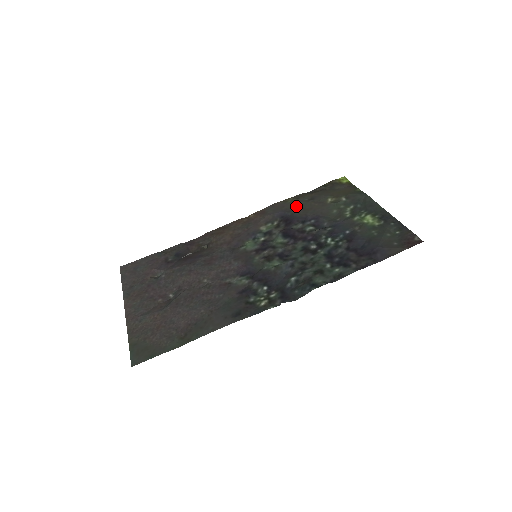
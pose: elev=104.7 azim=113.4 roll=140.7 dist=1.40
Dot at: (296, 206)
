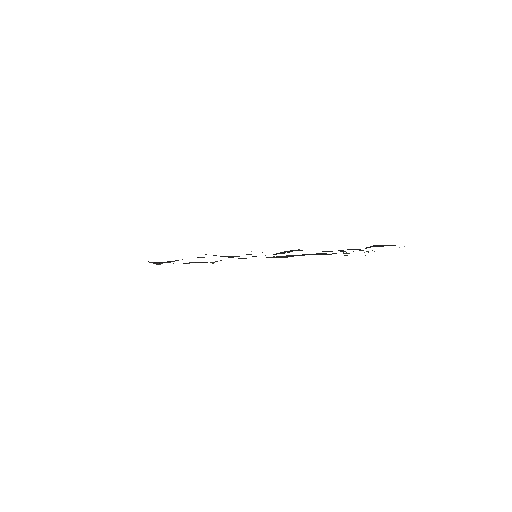
Dot at: occluded
